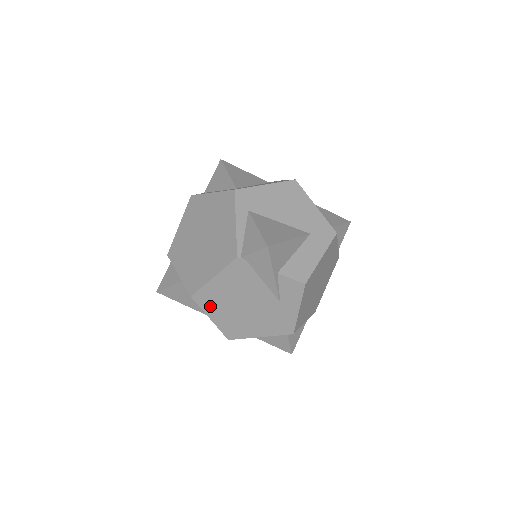
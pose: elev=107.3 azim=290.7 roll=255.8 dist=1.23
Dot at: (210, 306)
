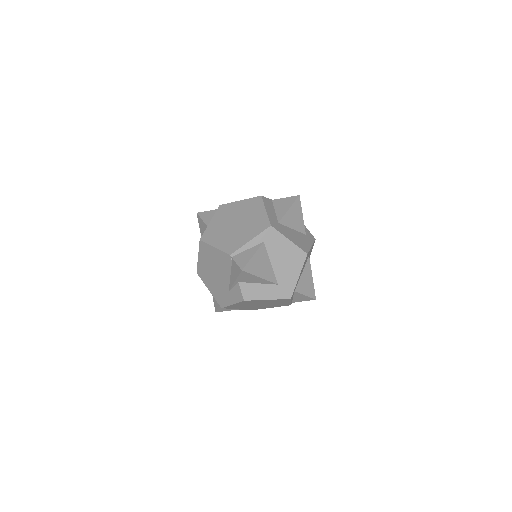
Dot at: (203, 253)
